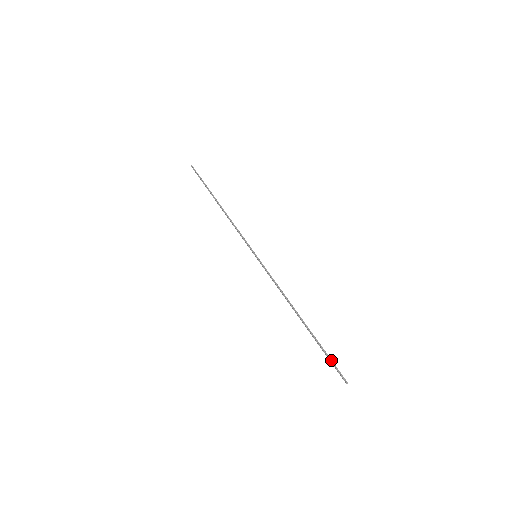
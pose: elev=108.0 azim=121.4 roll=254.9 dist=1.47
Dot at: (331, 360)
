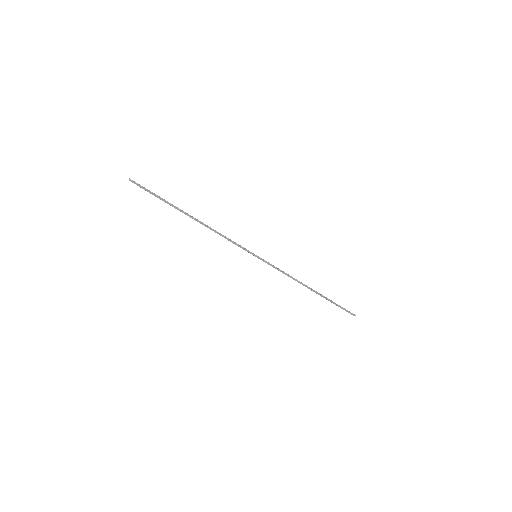
Dot at: (342, 307)
